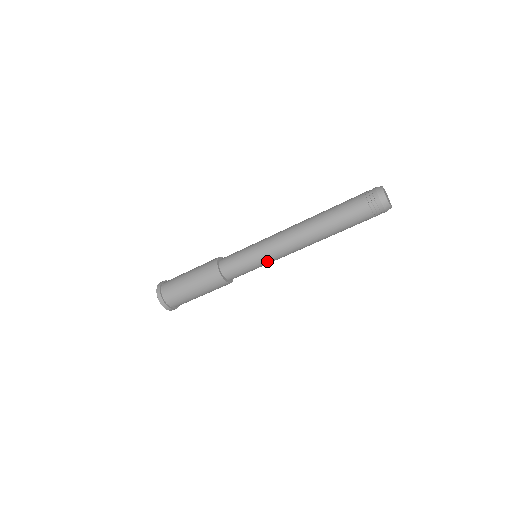
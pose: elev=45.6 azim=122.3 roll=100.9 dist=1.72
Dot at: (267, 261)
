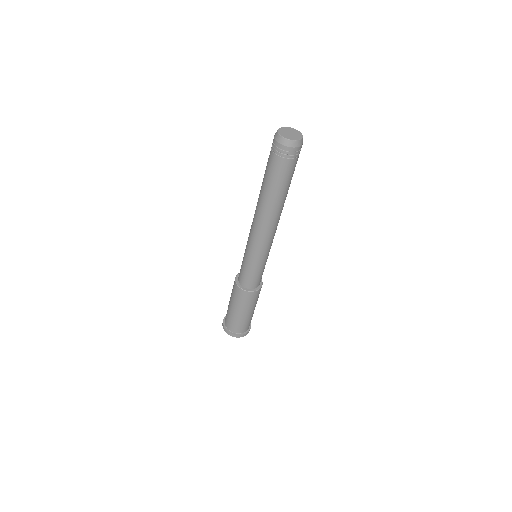
Dot at: (255, 255)
